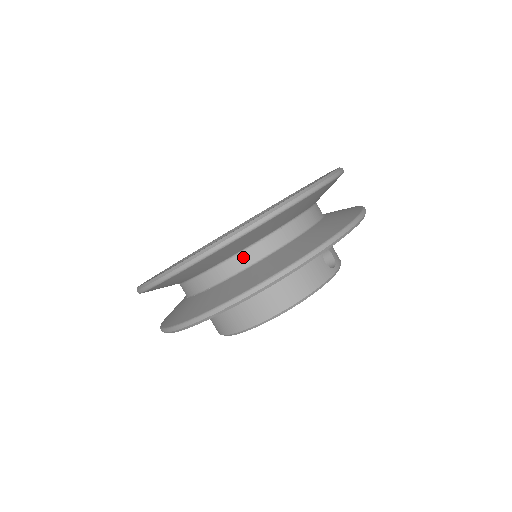
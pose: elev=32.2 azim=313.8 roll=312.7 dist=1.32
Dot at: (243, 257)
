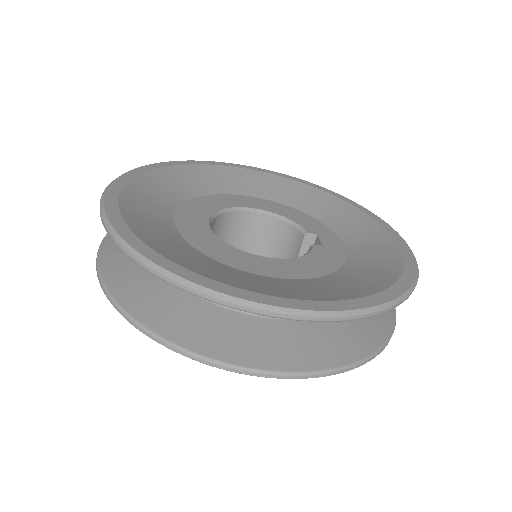
Dot at: occluded
